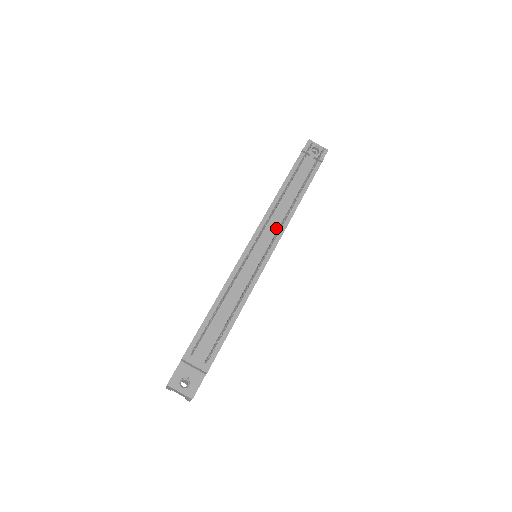
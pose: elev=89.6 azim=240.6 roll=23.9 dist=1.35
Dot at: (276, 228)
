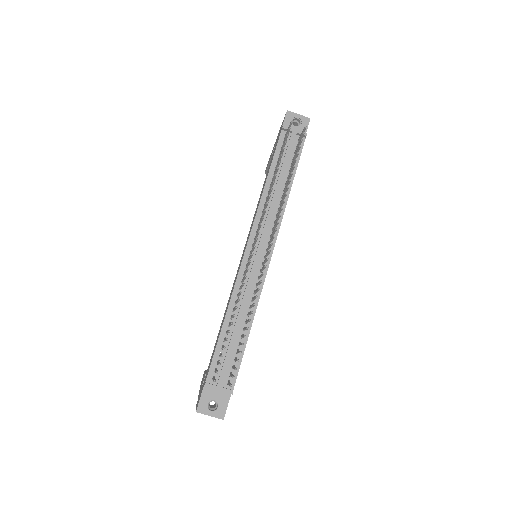
Dot at: (271, 225)
